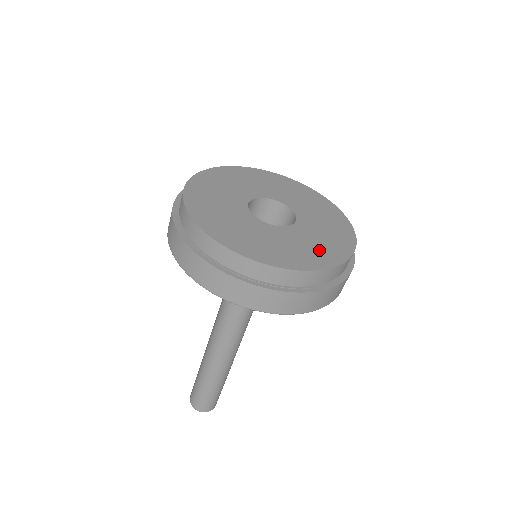
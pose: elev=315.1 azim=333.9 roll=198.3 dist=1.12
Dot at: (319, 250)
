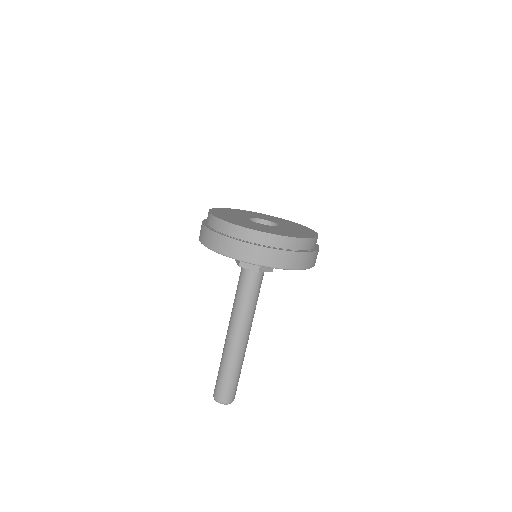
Dot at: (263, 229)
